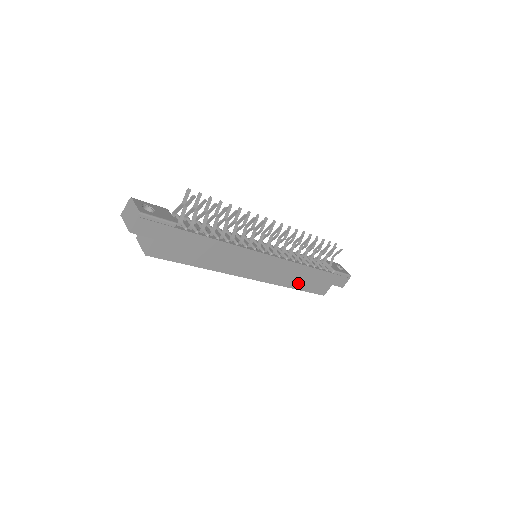
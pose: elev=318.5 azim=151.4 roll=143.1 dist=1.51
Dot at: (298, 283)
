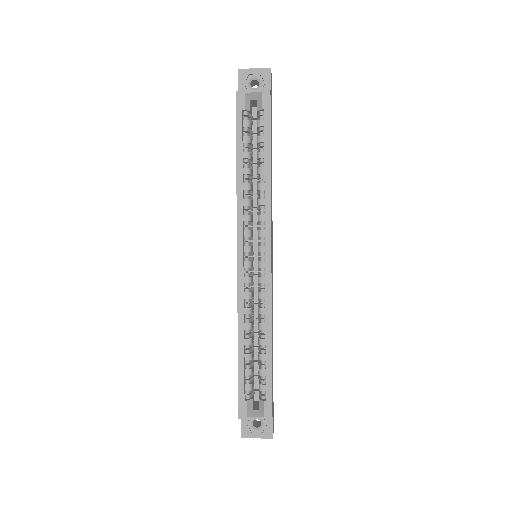
Dot at: occluded
